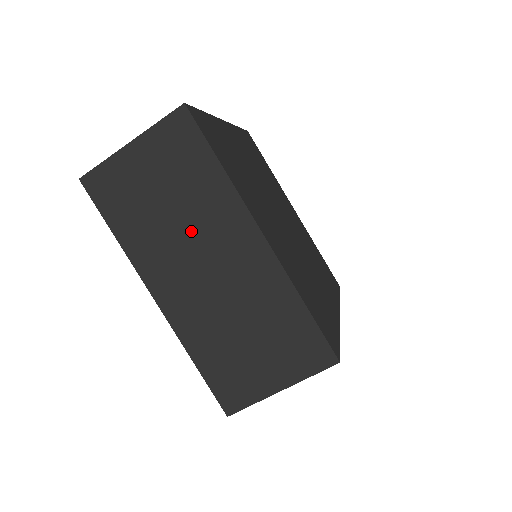
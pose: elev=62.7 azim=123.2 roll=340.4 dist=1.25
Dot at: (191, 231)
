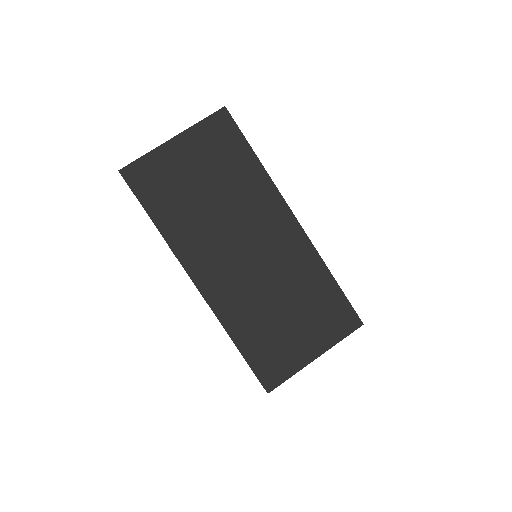
Dot at: (231, 217)
